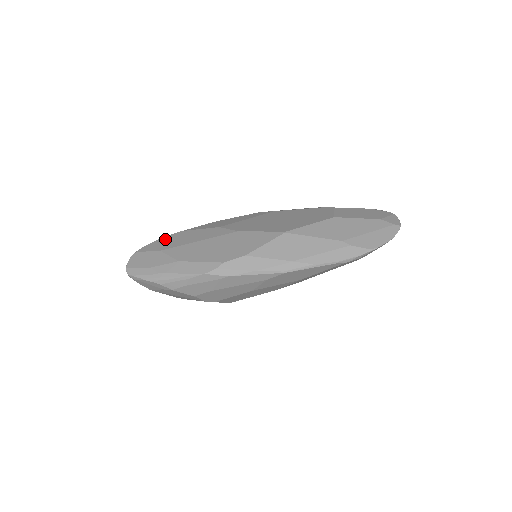
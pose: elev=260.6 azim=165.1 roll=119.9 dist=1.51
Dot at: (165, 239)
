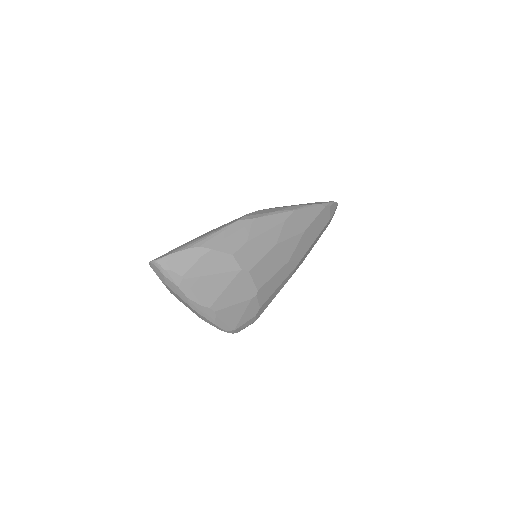
Dot at: occluded
